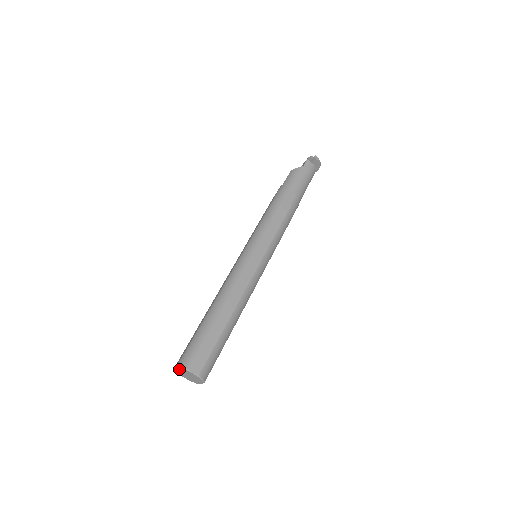
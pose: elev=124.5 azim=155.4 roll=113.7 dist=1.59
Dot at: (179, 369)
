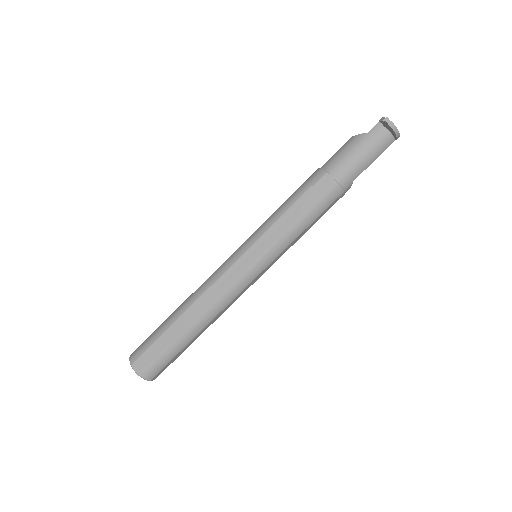
Dot at: occluded
